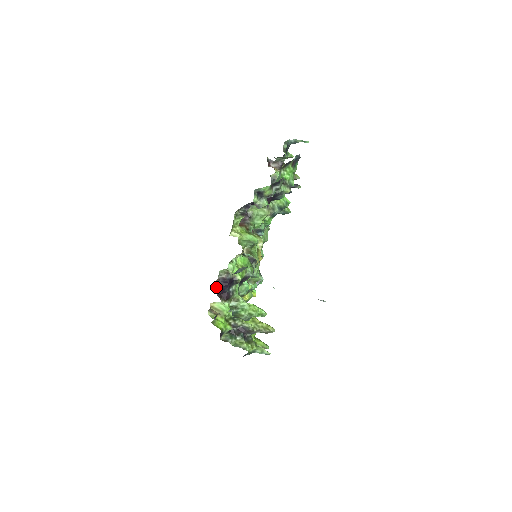
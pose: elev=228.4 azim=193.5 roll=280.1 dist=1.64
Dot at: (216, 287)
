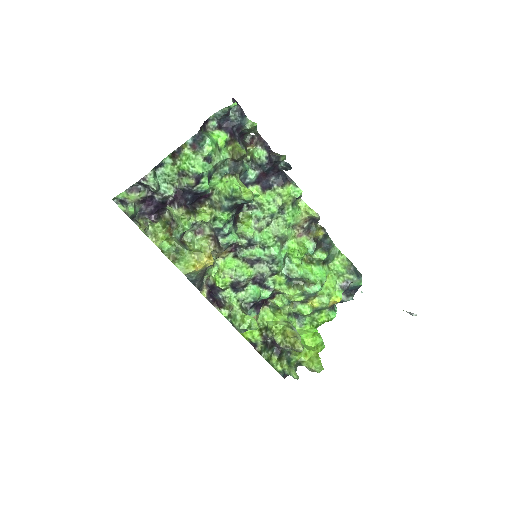
Dot at: (207, 294)
